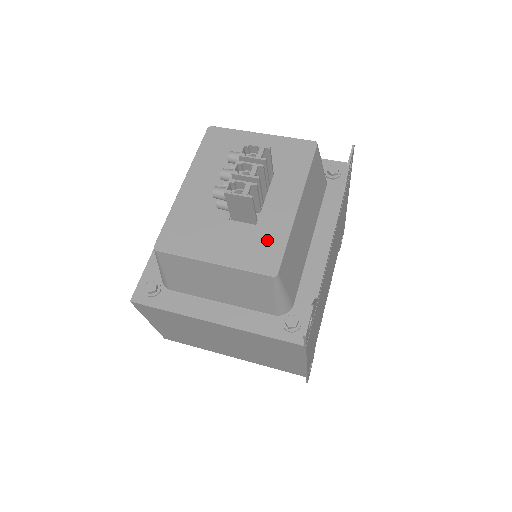
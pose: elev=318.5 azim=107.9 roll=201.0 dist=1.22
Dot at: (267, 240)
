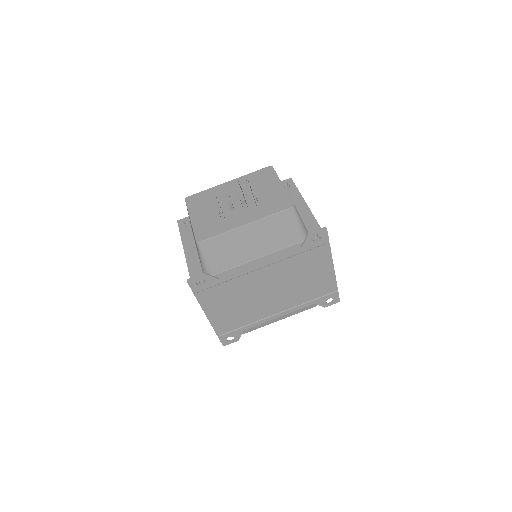
Dot at: (215, 227)
